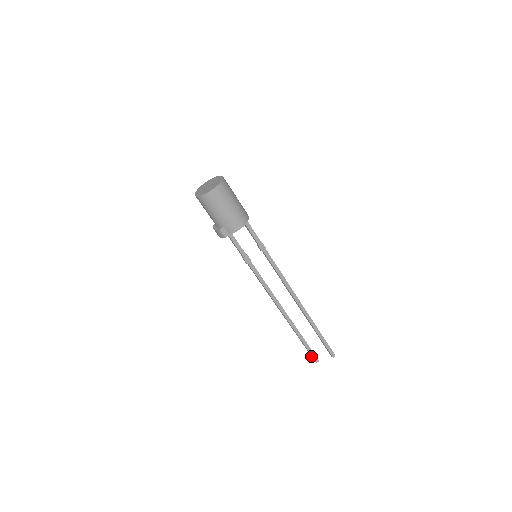
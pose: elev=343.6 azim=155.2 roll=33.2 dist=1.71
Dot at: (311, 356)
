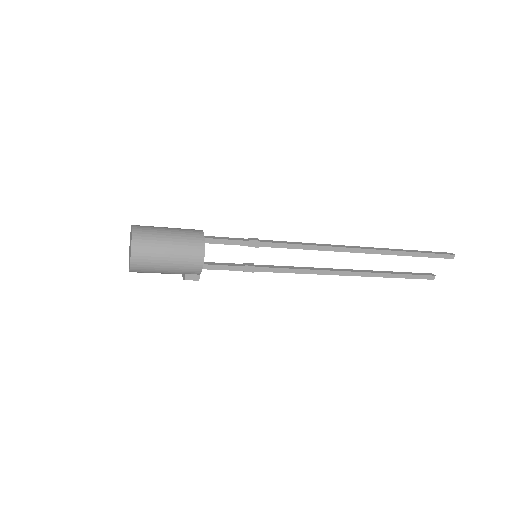
Dot at: occluded
